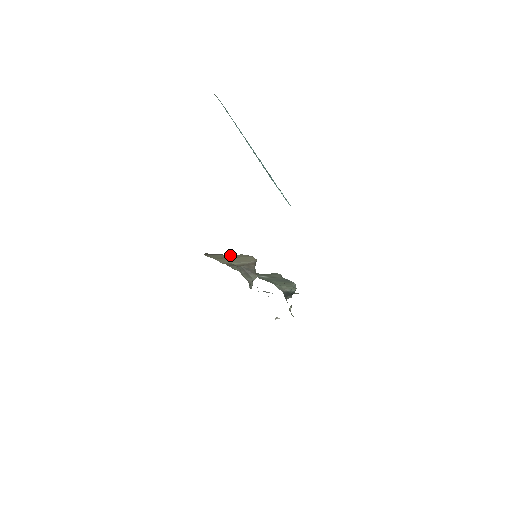
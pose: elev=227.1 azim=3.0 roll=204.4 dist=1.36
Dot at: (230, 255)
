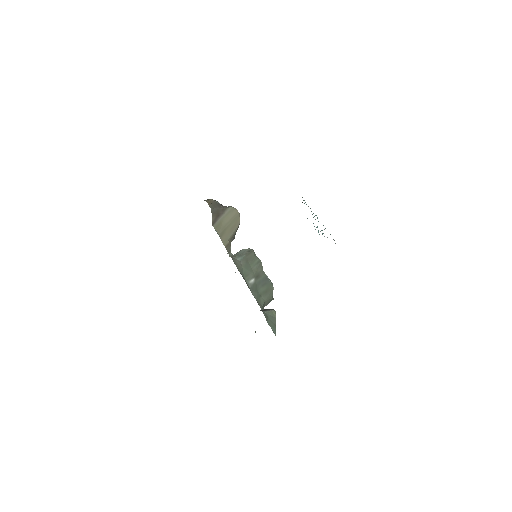
Dot at: (226, 215)
